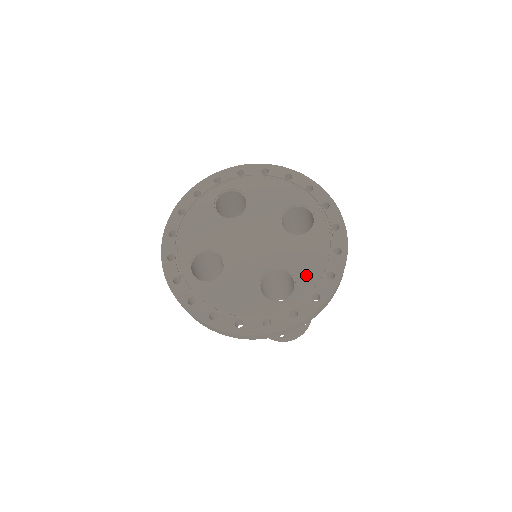
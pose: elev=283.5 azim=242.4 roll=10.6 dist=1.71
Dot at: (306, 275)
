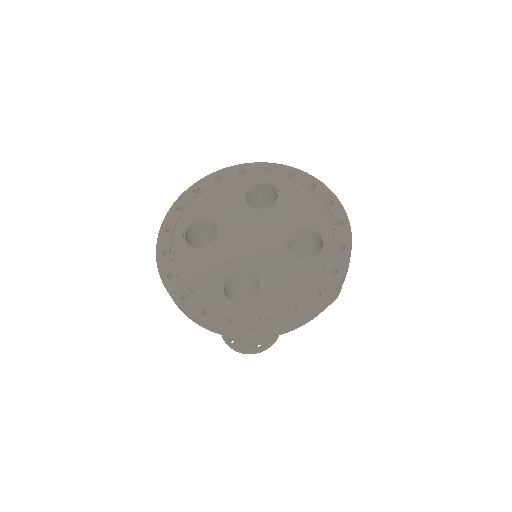
Dot at: (314, 219)
